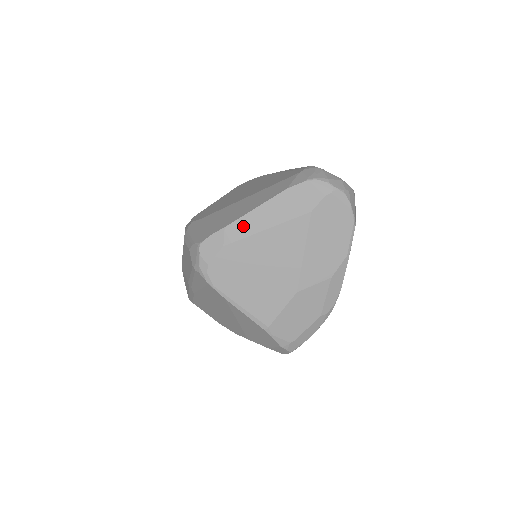
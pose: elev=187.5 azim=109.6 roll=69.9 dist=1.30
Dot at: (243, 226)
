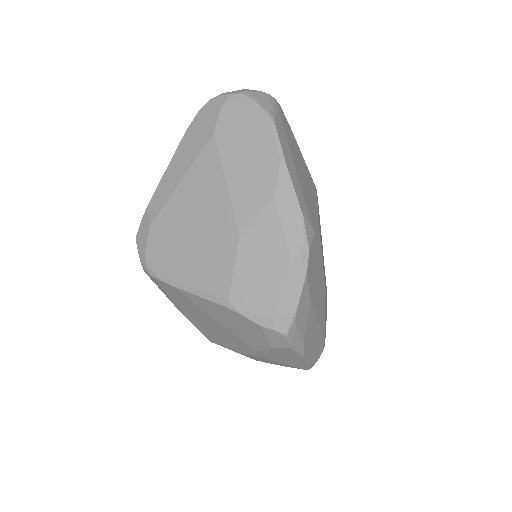
Dot at: (161, 193)
